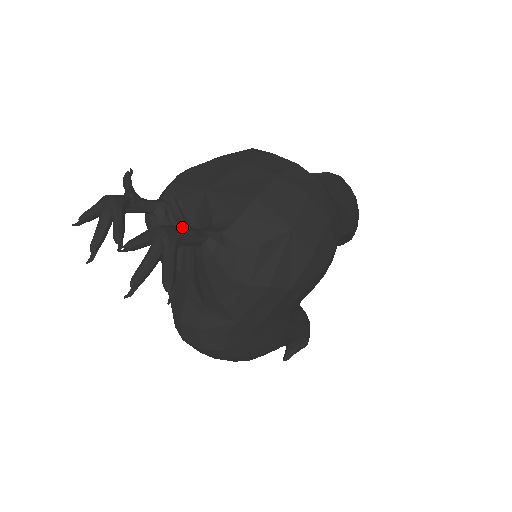
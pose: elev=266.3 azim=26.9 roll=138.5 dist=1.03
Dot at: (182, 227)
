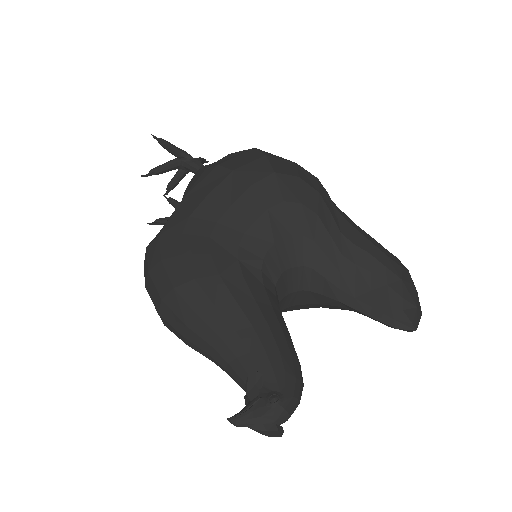
Dot at: (197, 159)
